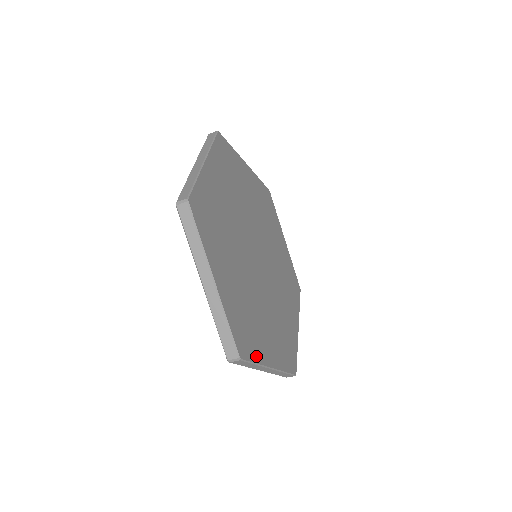
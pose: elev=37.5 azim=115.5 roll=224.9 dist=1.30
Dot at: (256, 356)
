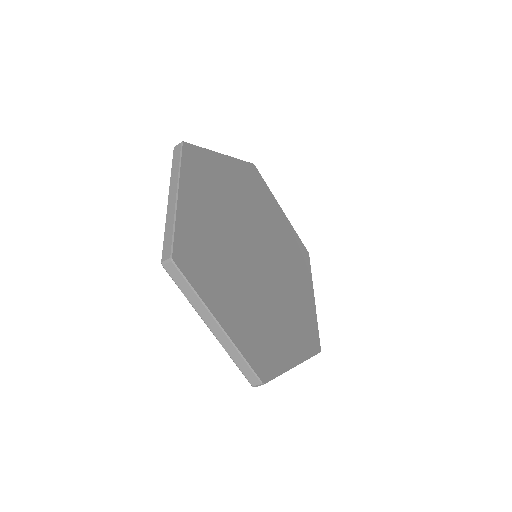
Dot at: (278, 367)
